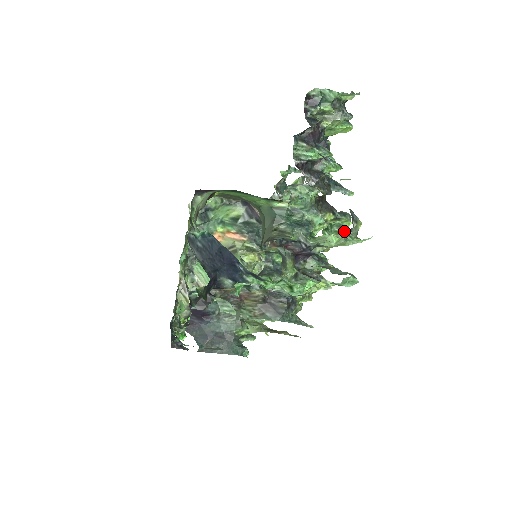
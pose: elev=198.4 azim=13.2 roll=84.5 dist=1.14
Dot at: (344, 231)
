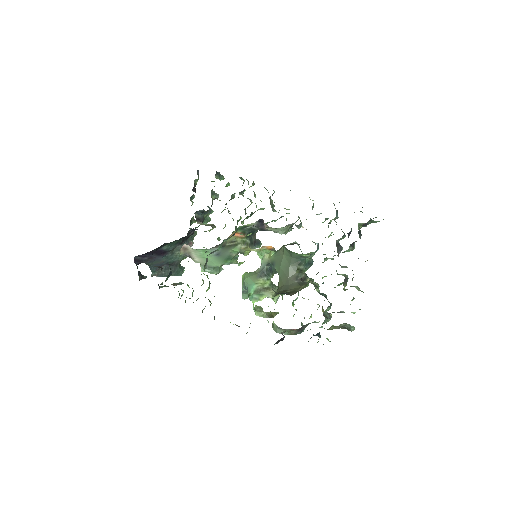
Dot at: occluded
